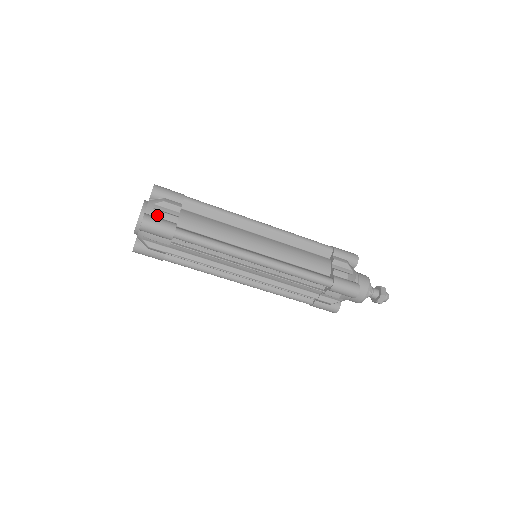
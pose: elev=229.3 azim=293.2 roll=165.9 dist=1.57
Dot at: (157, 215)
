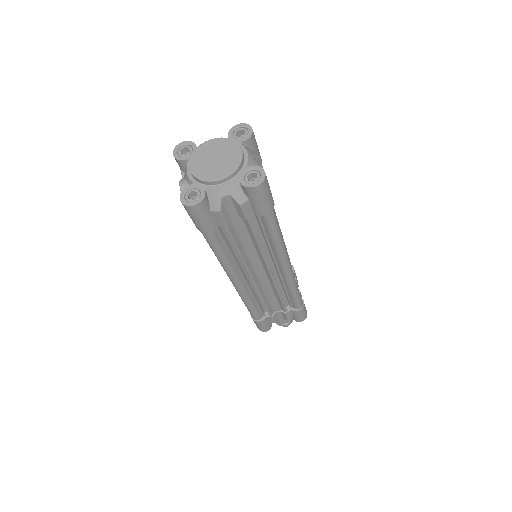
Dot at: occluded
